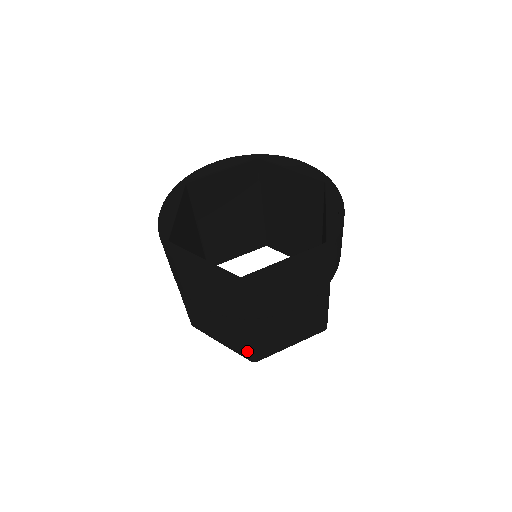
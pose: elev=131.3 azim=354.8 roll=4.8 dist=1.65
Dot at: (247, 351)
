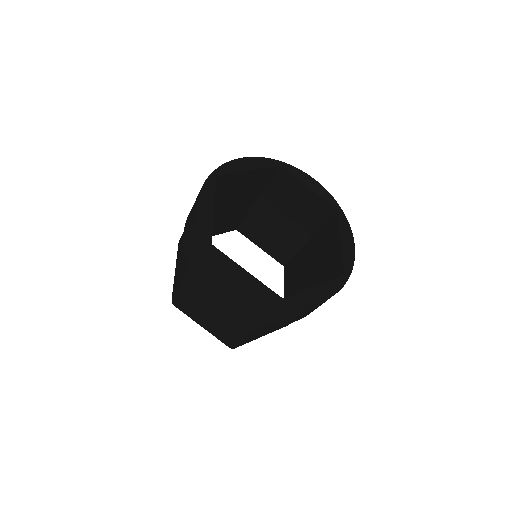
Dot at: occluded
